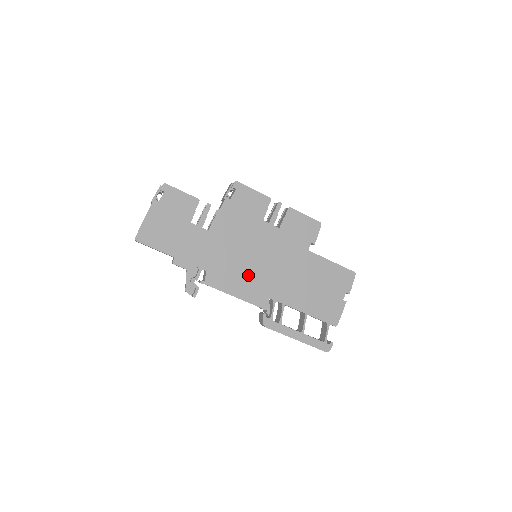
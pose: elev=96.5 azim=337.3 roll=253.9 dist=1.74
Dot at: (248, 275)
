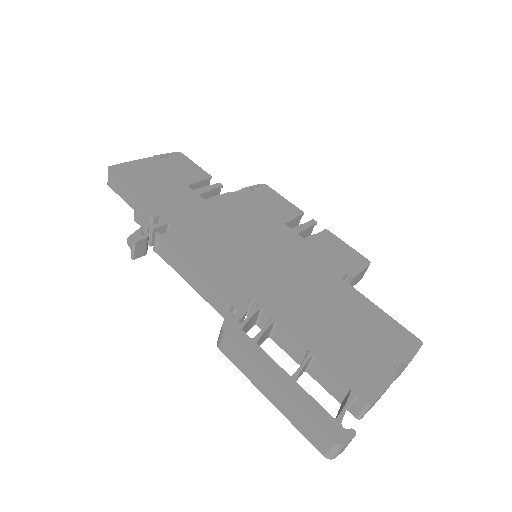
Dot at: (232, 259)
